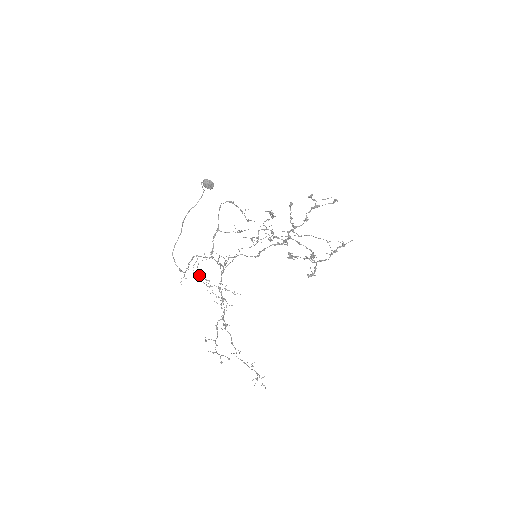
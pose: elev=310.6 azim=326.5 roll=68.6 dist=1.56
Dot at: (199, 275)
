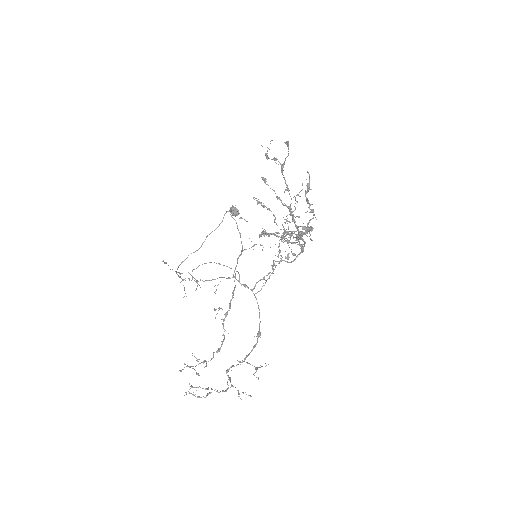
Dot at: occluded
